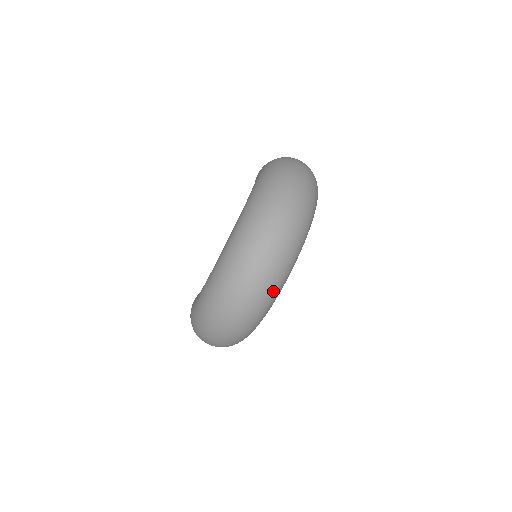
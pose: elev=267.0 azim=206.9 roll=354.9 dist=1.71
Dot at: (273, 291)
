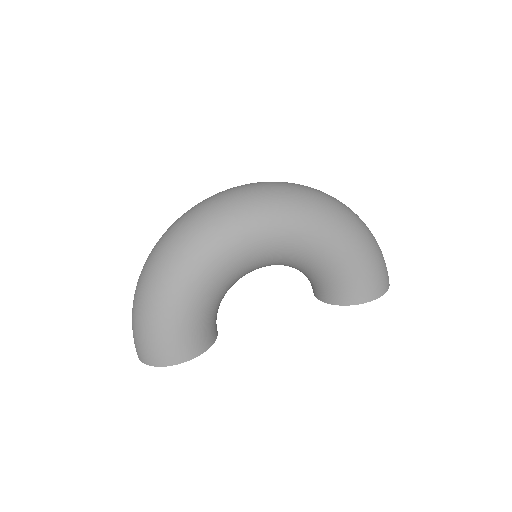
Dot at: (227, 213)
